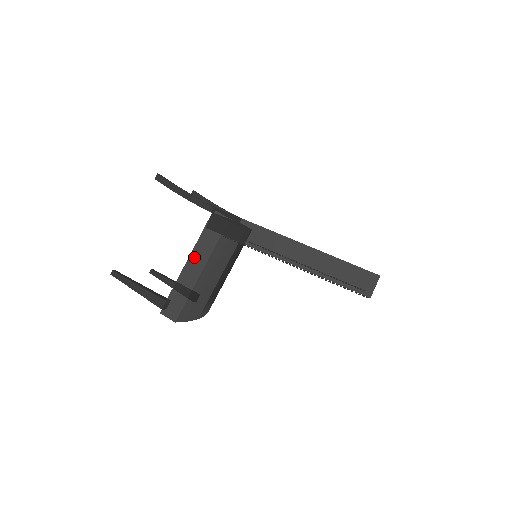
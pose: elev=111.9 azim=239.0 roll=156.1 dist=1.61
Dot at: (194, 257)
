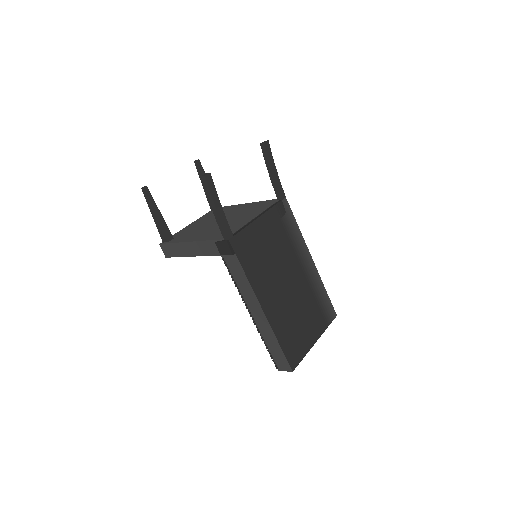
Dot at: (197, 245)
